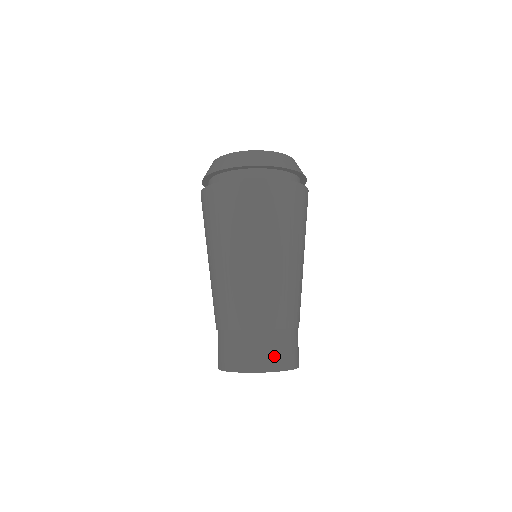
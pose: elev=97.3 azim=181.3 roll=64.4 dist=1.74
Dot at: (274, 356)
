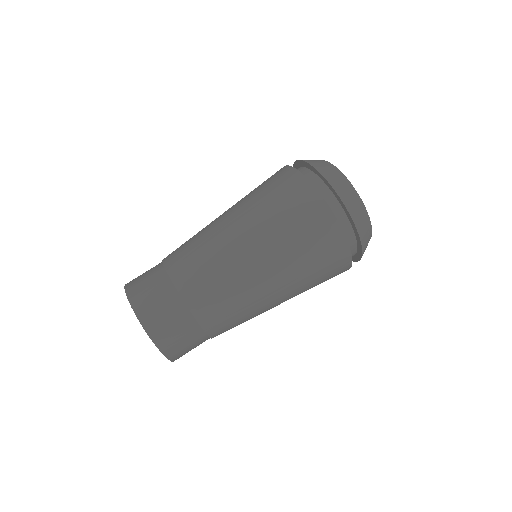
Dot at: (165, 327)
